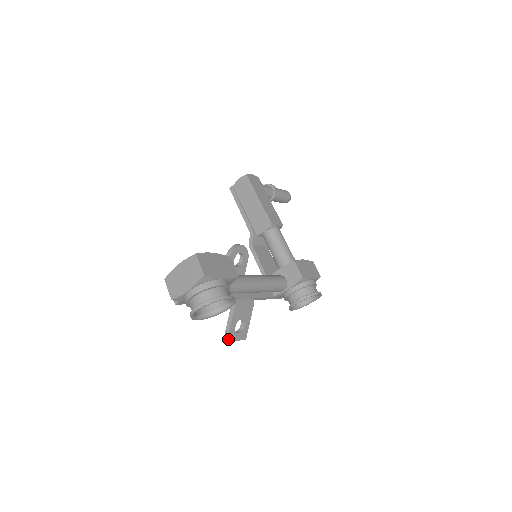
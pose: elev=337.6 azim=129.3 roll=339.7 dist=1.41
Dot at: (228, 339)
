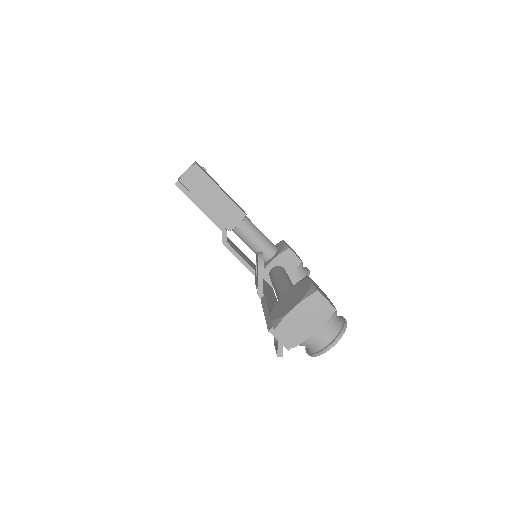
Dot at: (282, 353)
